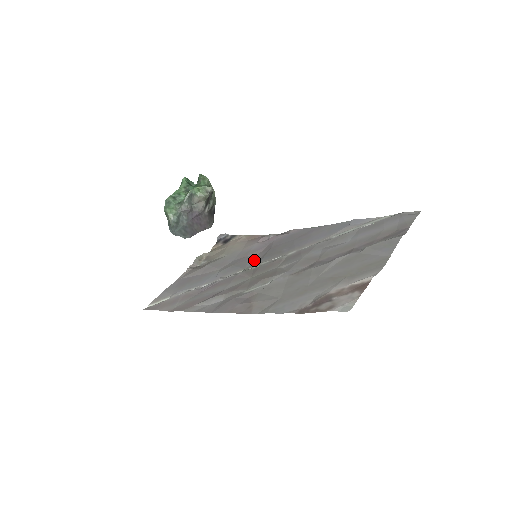
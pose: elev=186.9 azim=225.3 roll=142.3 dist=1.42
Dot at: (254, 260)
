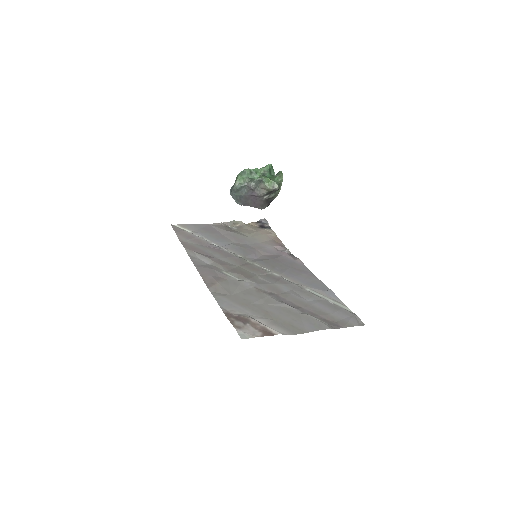
Dot at: (256, 257)
